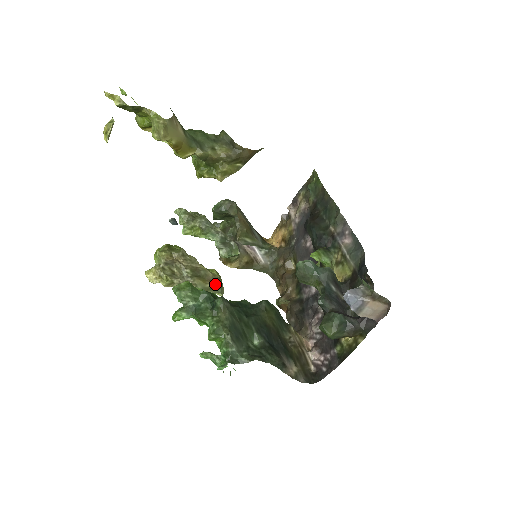
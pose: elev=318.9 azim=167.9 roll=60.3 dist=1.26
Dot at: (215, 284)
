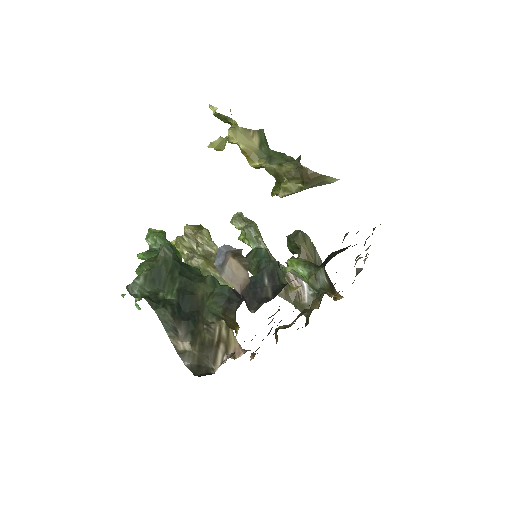
Dot at: (218, 273)
